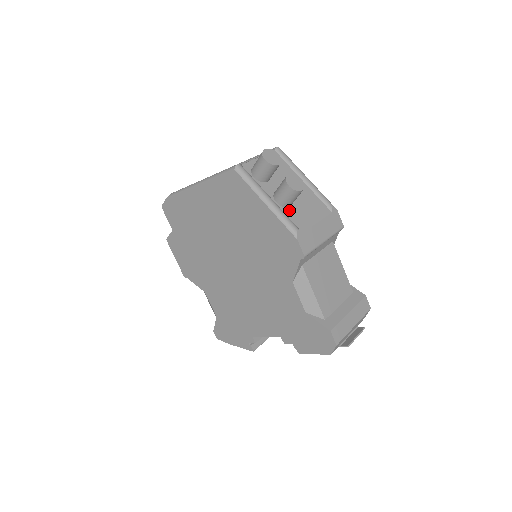
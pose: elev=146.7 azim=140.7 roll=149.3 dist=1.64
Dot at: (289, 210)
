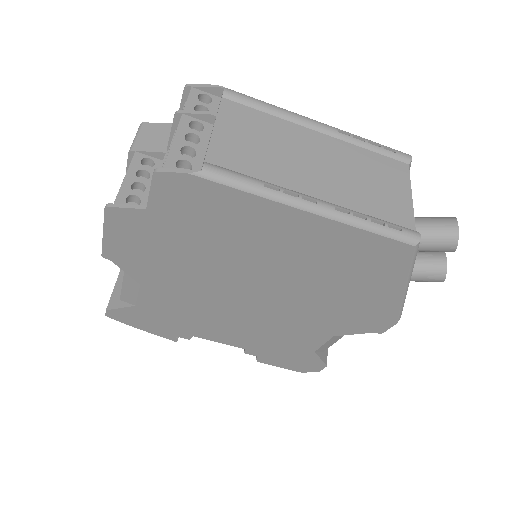
Dot at: occluded
